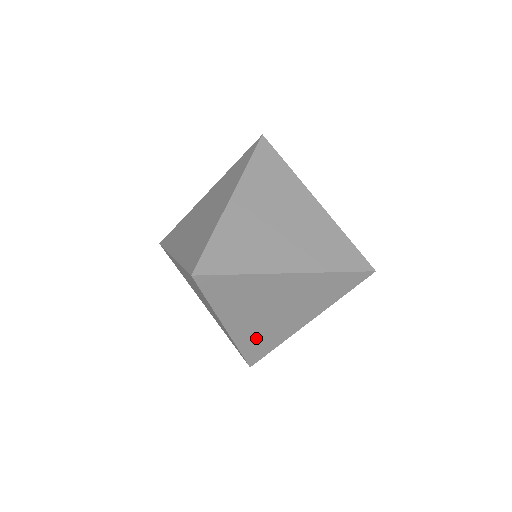
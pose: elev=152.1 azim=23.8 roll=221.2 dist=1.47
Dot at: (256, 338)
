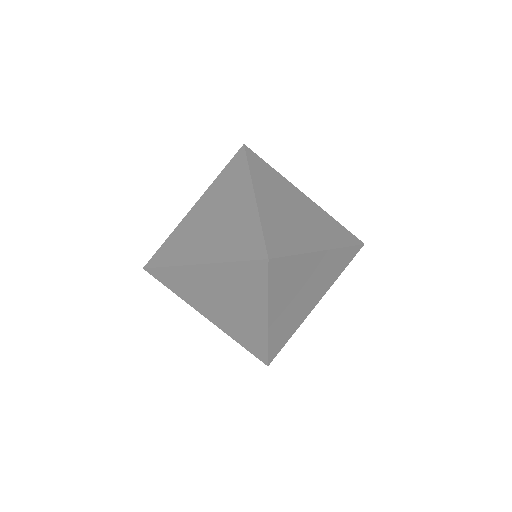
Dot at: (240, 332)
